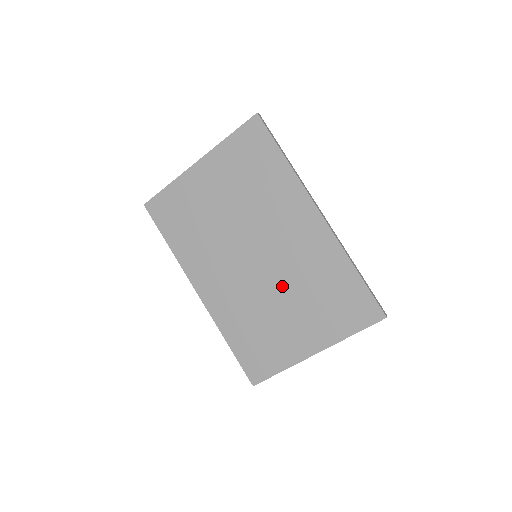
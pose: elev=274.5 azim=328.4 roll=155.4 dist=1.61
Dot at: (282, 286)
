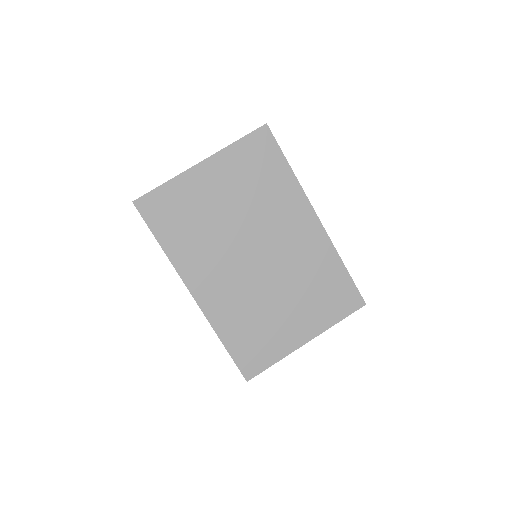
Dot at: (281, 283)
